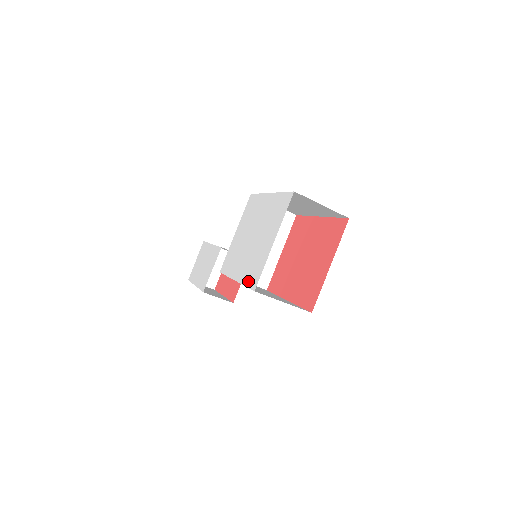
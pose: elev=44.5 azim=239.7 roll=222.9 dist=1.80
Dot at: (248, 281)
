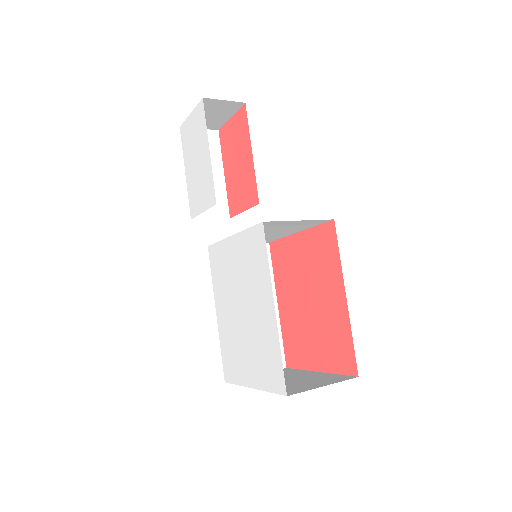
Dot at: (224, 356)
